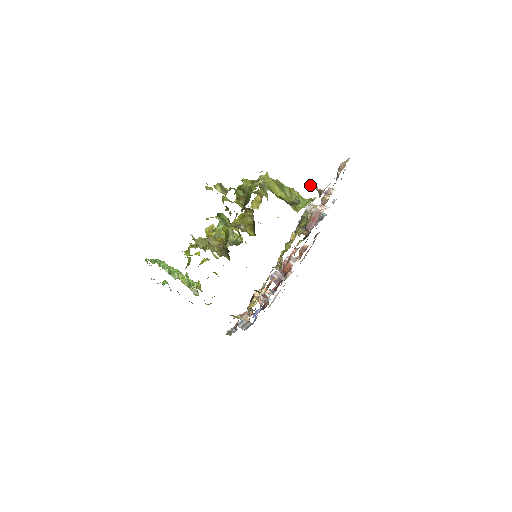
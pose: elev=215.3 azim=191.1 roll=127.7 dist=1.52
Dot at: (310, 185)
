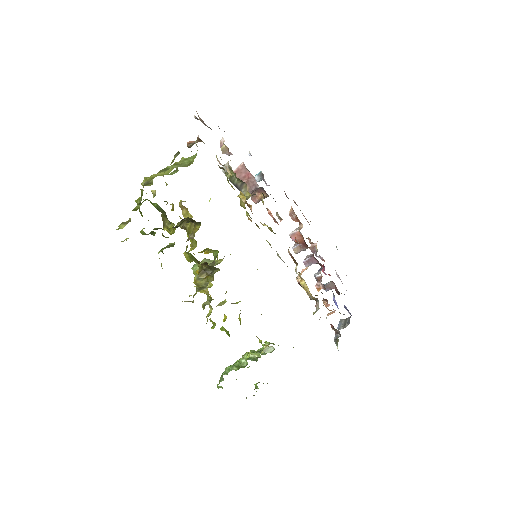
Dot at: occluded
